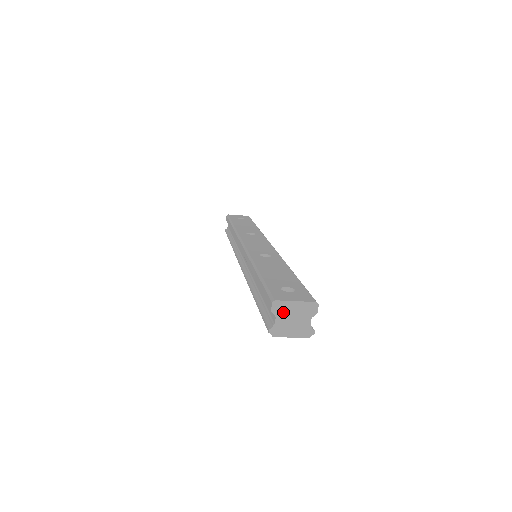
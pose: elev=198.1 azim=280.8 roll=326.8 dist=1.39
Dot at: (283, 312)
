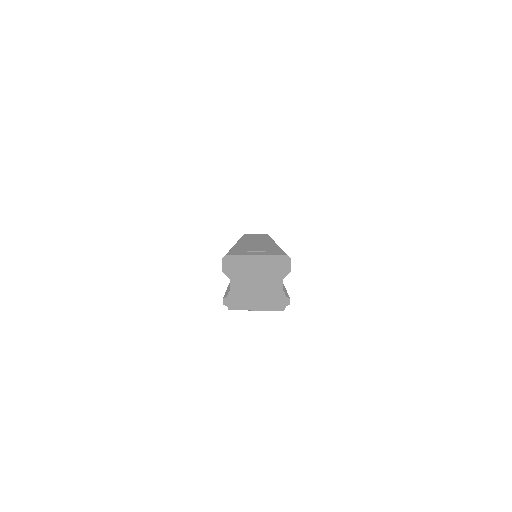
Dot at: (240, 272)
